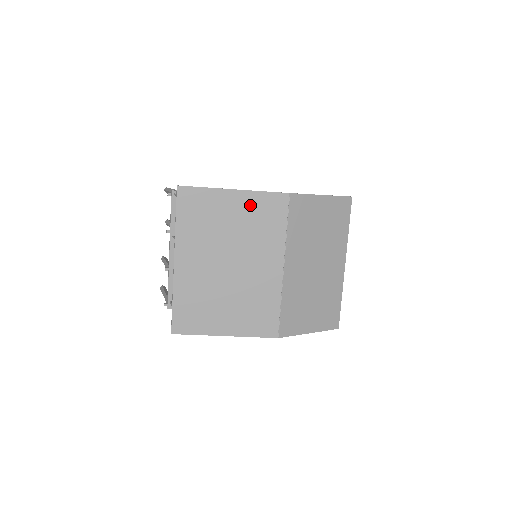
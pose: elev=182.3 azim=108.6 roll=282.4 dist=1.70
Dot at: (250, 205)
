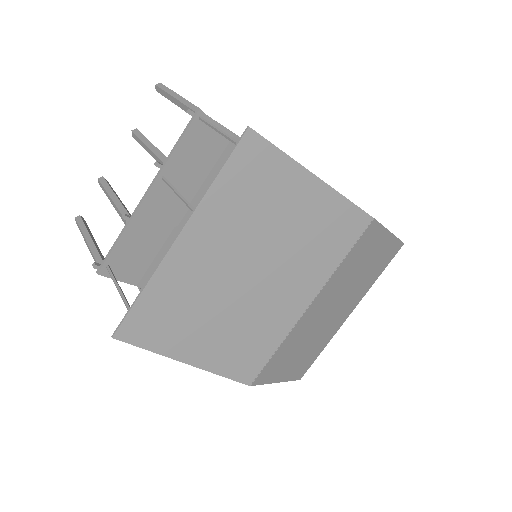
Dot at: (323, 209)
